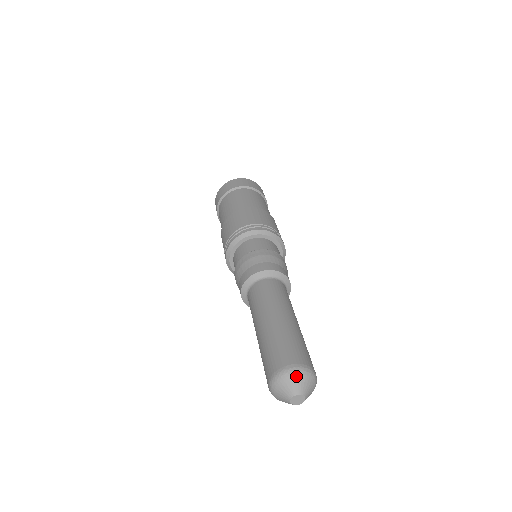
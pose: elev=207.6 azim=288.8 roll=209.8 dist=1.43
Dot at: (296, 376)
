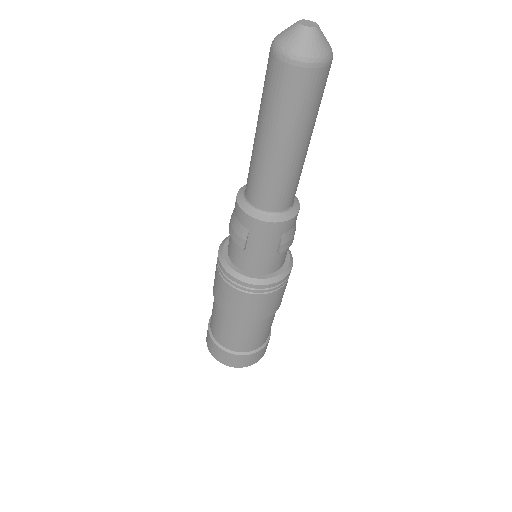
Dot at: occluded
